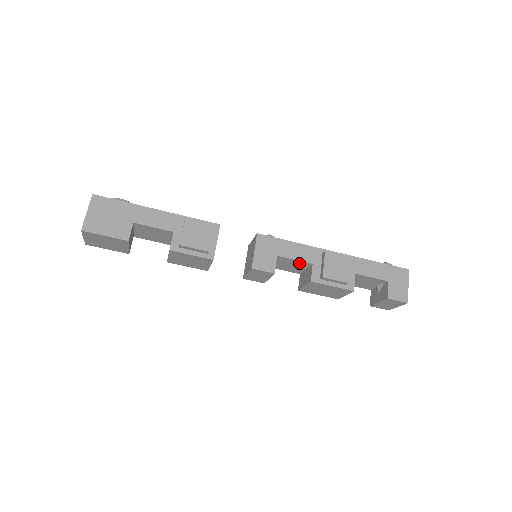
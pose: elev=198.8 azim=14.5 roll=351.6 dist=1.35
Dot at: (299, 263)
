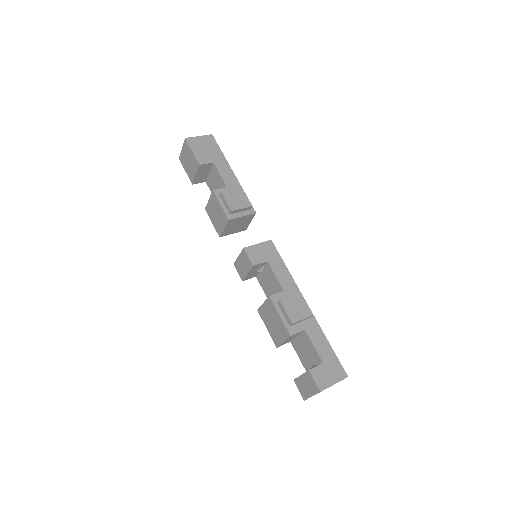
Dot at: (276, 284)
